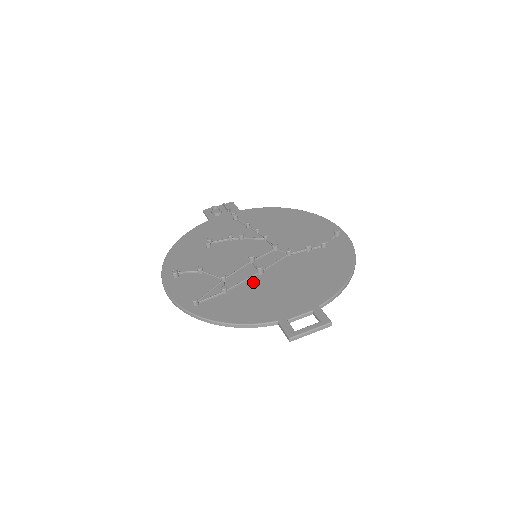
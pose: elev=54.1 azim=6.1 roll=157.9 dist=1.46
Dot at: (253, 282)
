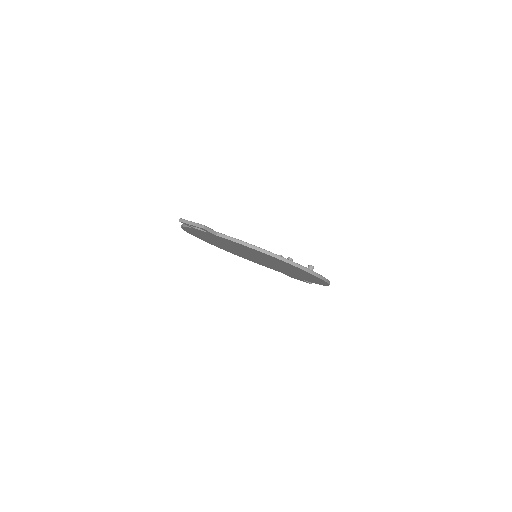
Dot at: occluded
